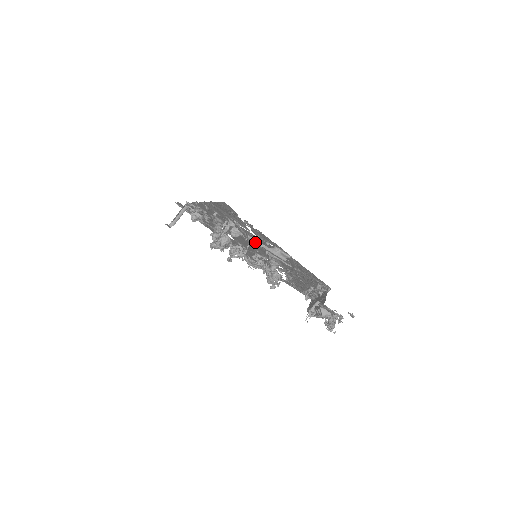
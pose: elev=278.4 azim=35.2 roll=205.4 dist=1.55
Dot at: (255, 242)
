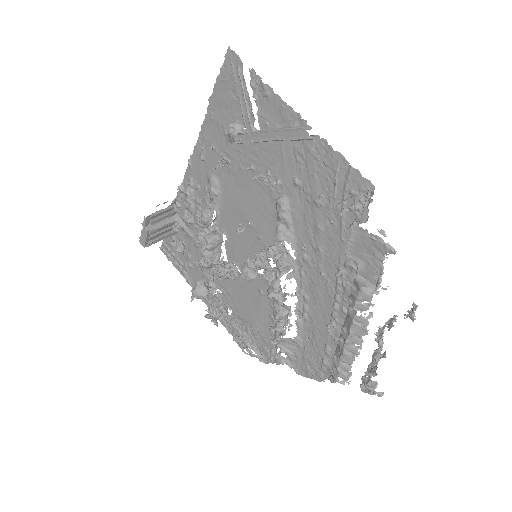
Dot at: (260, 131)
